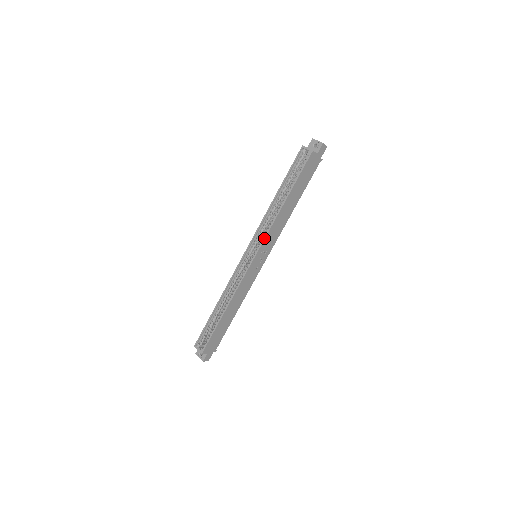
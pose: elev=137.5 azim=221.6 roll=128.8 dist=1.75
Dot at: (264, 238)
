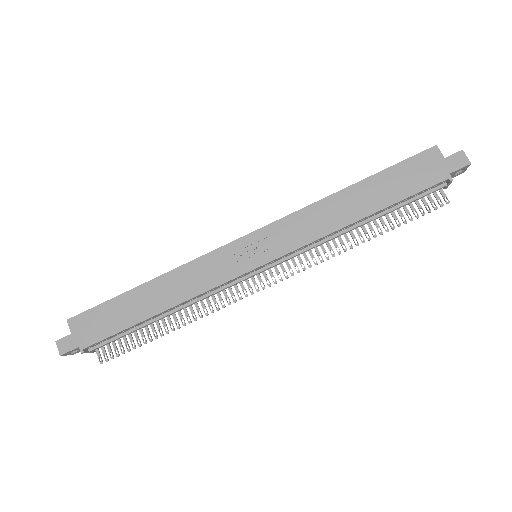
Dot at: (282, 218)
